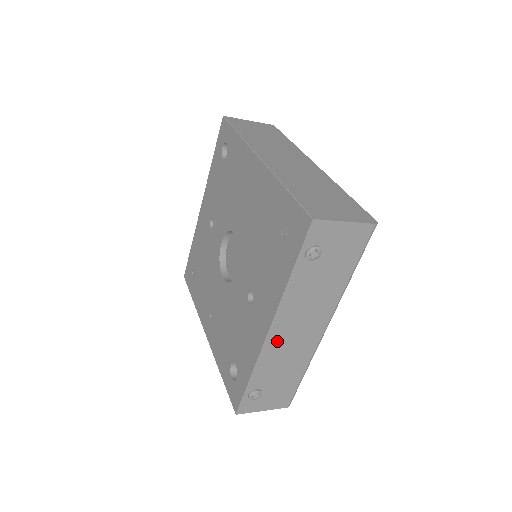
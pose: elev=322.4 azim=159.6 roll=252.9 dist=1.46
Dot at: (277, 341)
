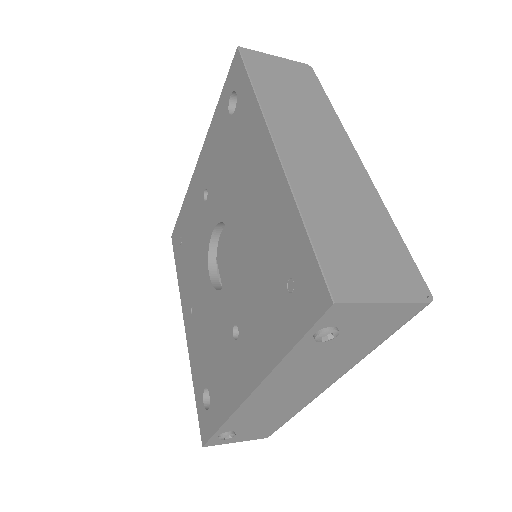
Dot at: (260, 400)
